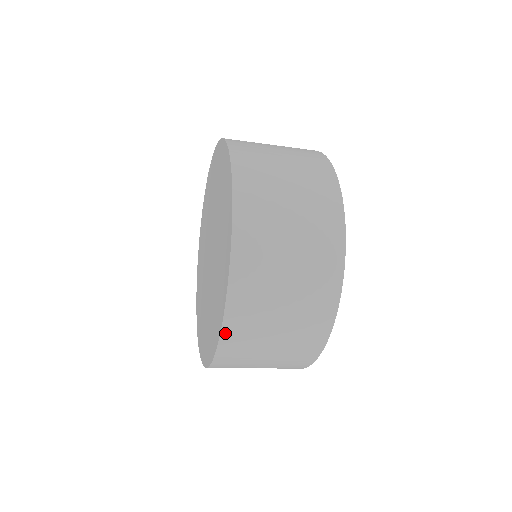
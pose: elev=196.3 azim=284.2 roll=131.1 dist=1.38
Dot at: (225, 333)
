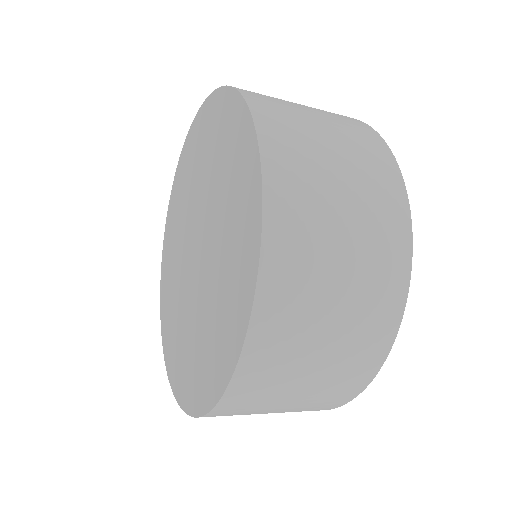
Dot at: (261, 296)
